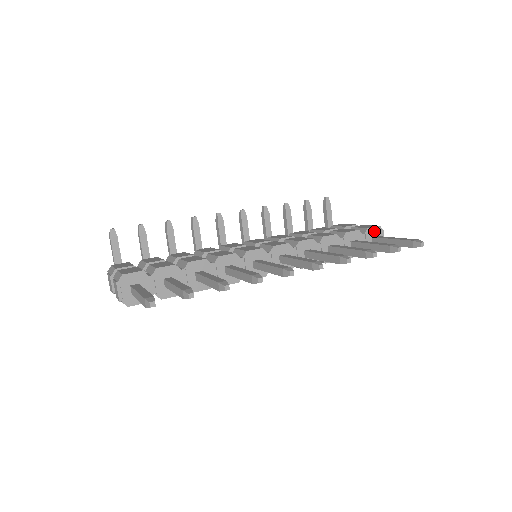
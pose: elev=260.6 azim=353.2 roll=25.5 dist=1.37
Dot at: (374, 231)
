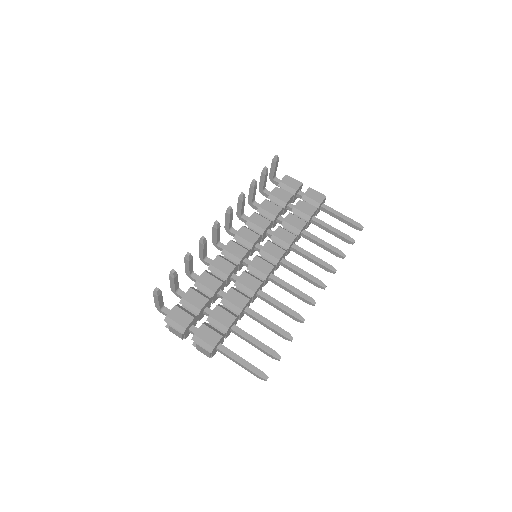
Dot at: occluded
